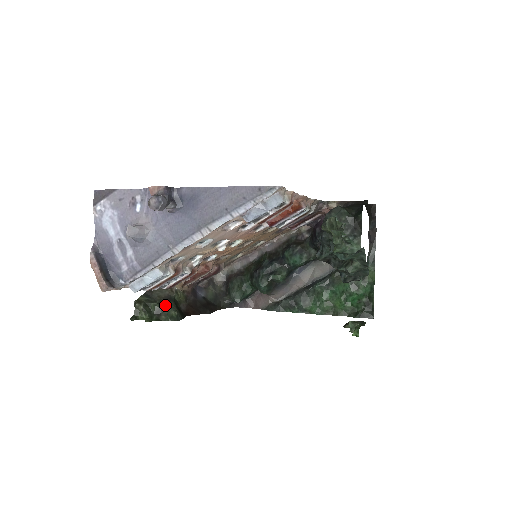
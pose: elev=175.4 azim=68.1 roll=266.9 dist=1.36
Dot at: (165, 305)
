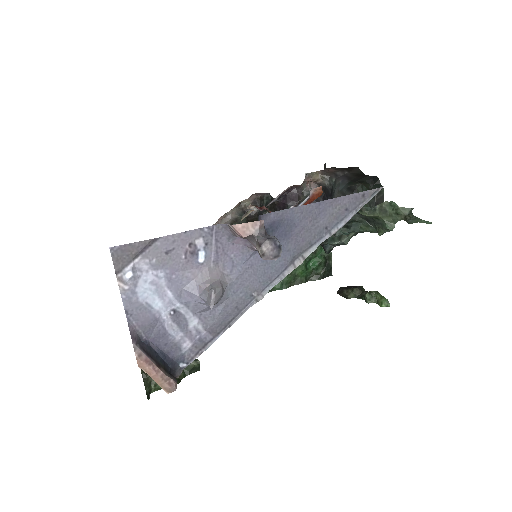
Dot at: occluded
